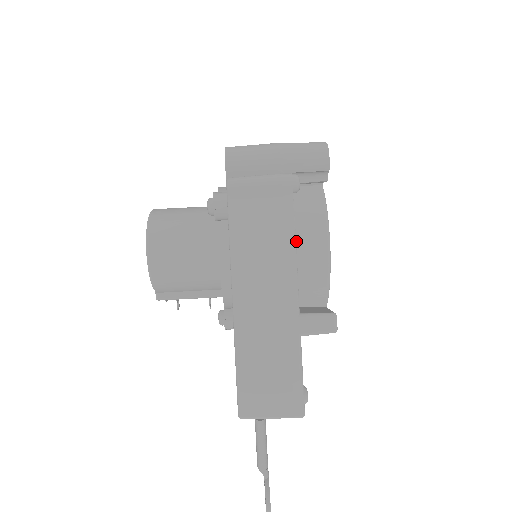
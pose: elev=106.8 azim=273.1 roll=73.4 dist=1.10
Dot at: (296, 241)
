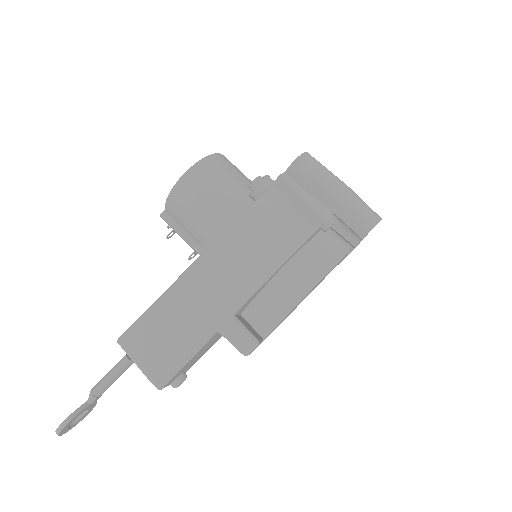
Dot at: (287, 264)
